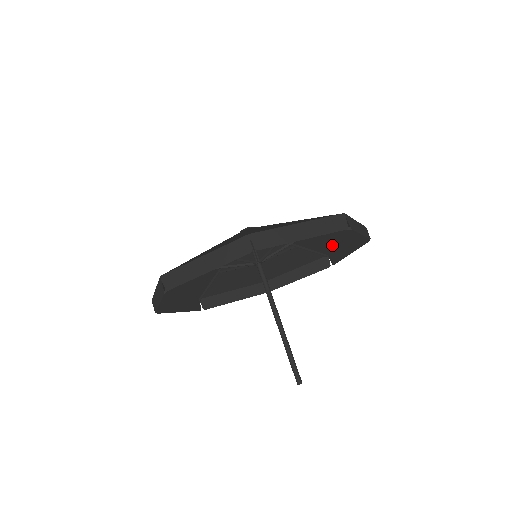
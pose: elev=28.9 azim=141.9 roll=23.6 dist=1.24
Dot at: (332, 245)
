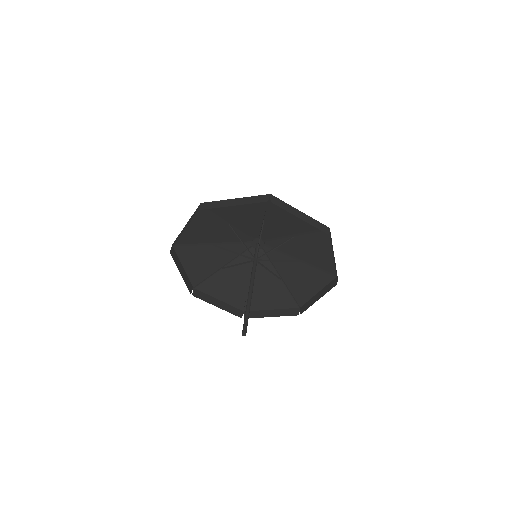
Dot at: (307, 293)
